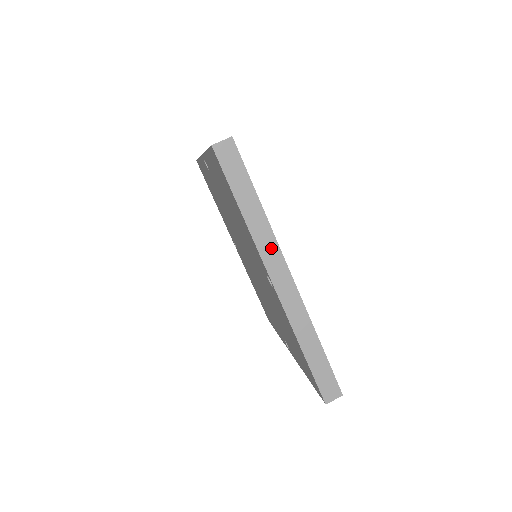
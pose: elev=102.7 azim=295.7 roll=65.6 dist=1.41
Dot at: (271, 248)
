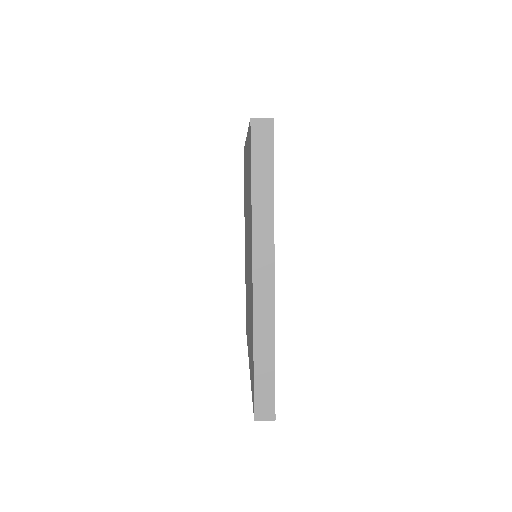
Dot at: occluded
